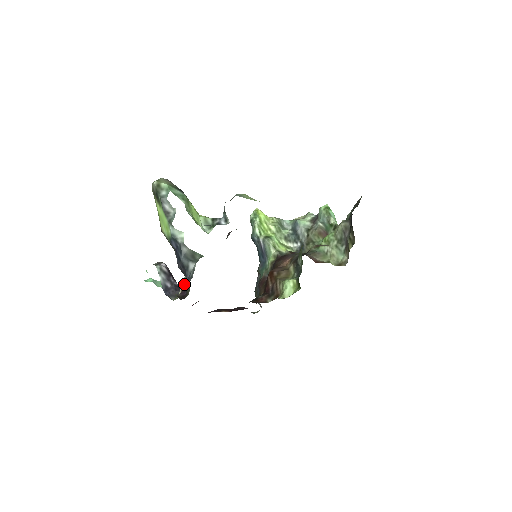
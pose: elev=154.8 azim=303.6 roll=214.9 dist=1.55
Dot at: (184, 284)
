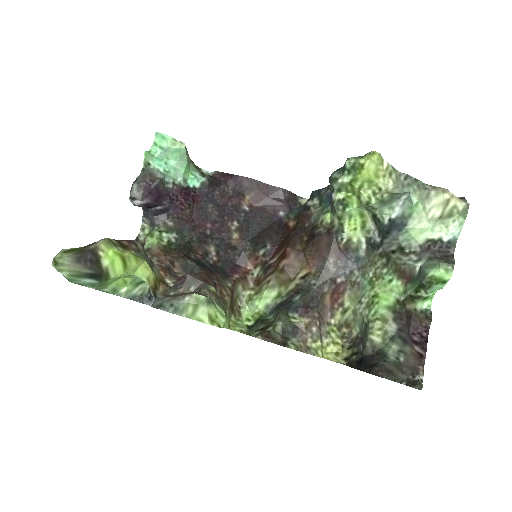
Dot at: occluded
